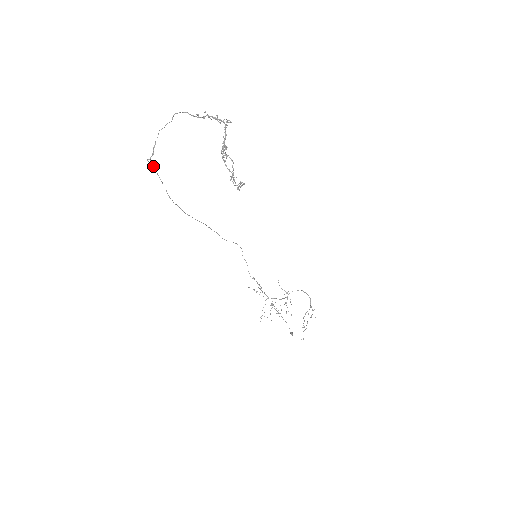
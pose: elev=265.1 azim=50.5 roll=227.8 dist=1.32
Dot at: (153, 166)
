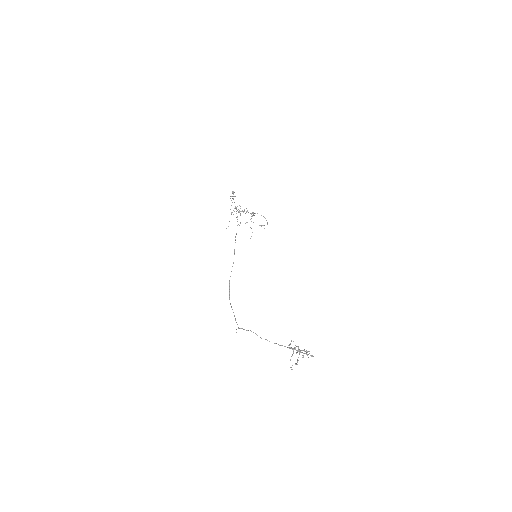
Dot at: occluded
